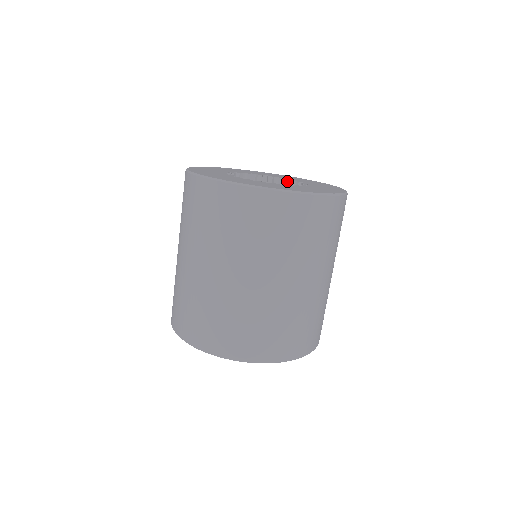
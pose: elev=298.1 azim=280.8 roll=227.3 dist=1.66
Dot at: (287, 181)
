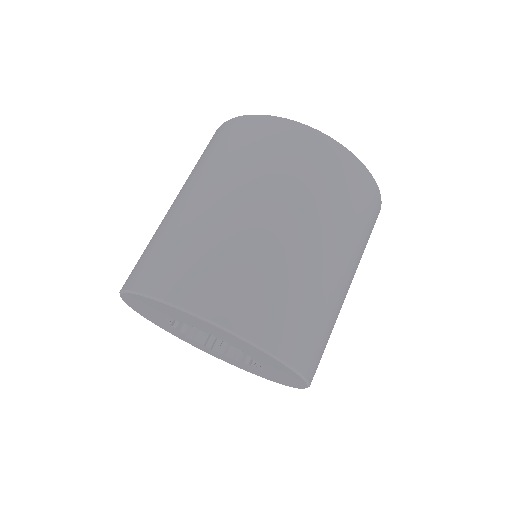
Dot at: occluded
